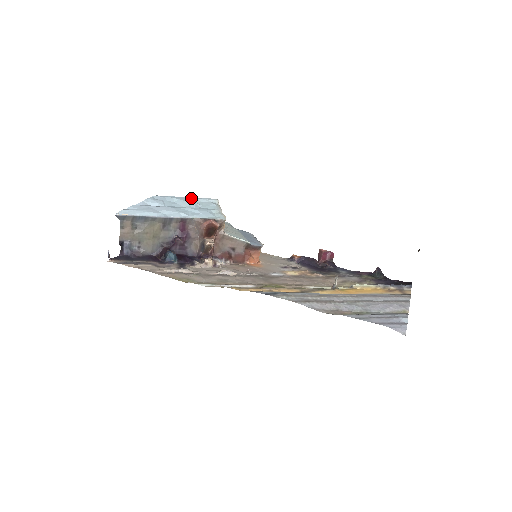
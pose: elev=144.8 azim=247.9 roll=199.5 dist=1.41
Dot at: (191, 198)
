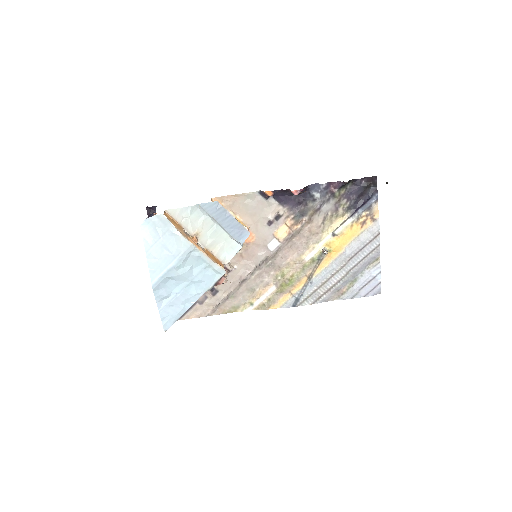
Dot at: (177, 266)
